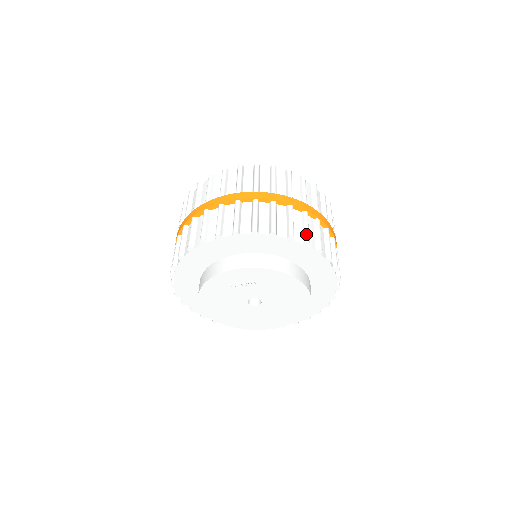
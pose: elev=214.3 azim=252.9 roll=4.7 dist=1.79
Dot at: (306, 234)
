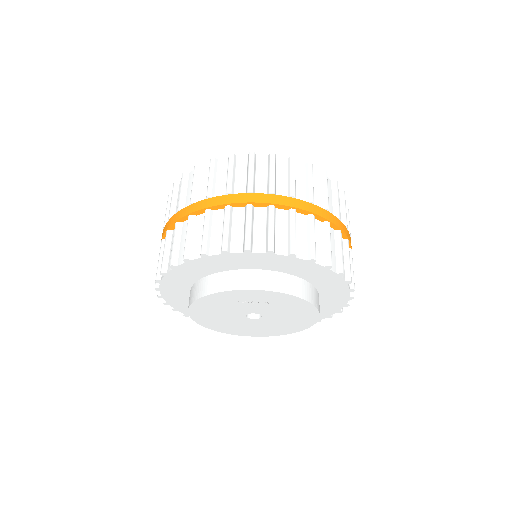
Dot at: (341, 262)
